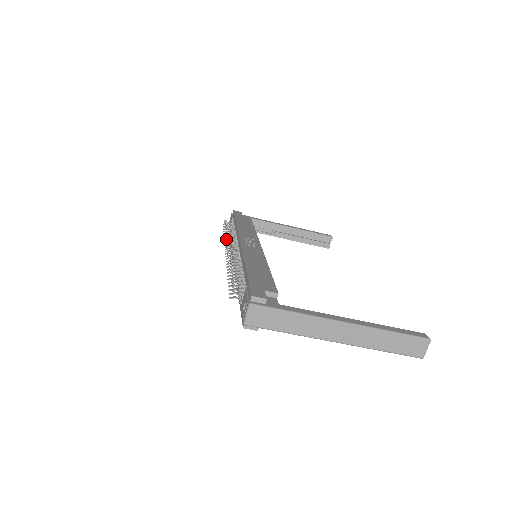
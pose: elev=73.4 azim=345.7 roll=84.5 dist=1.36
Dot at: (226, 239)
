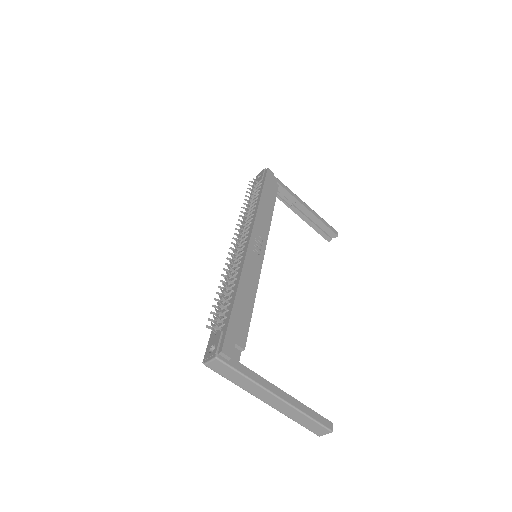
Dot at: (241, 221)
